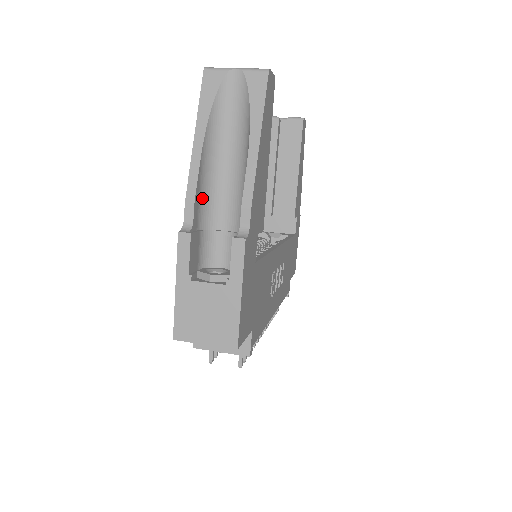
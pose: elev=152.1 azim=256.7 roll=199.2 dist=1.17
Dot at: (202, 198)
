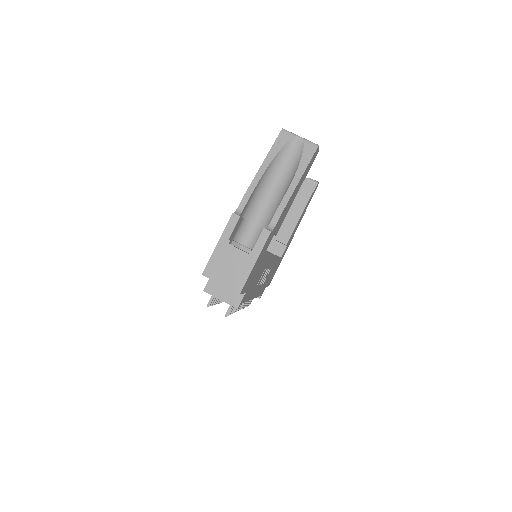
Dot at: (252, 200)
